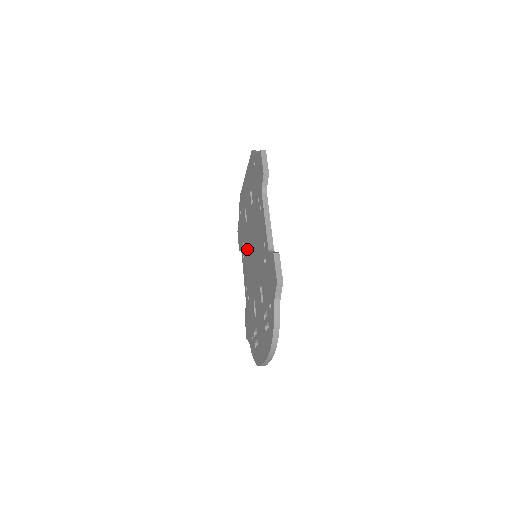
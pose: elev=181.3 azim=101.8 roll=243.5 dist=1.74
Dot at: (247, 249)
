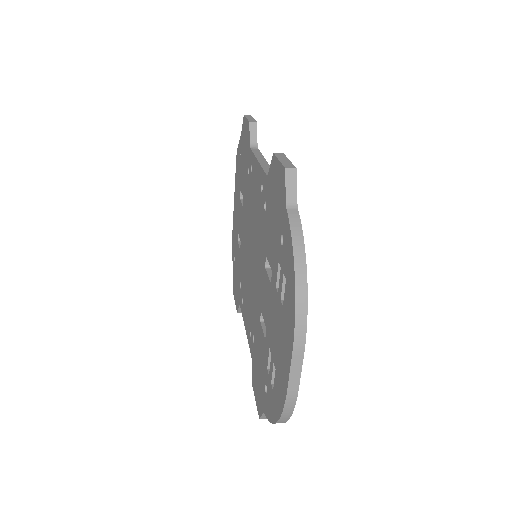
Dot at: (244, 275)
